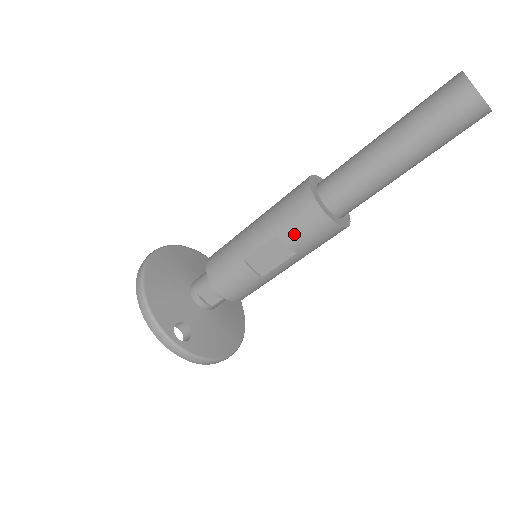
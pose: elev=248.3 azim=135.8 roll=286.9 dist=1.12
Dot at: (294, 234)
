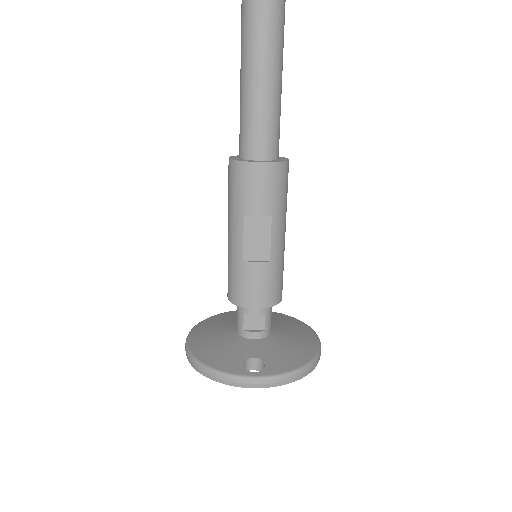
Dot at: (254, 201)
